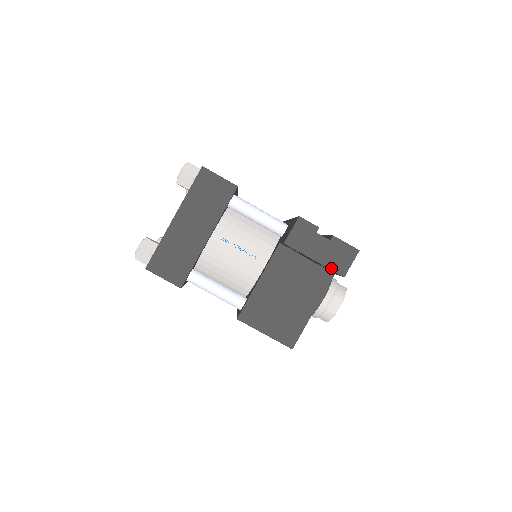
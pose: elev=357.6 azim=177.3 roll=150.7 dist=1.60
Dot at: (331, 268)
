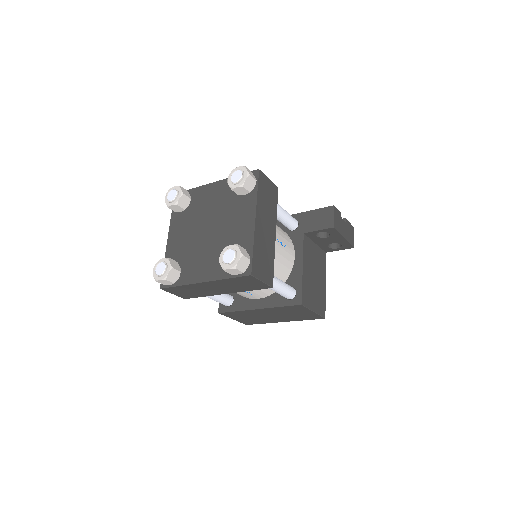
Dot at: (350, 242)
